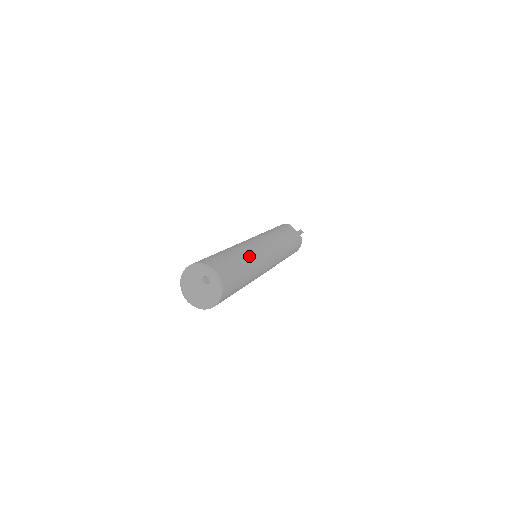
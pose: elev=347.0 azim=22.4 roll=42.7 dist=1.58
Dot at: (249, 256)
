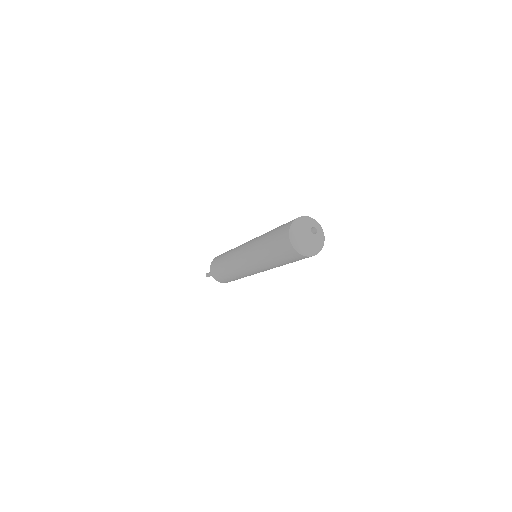
Dot at: occluded
